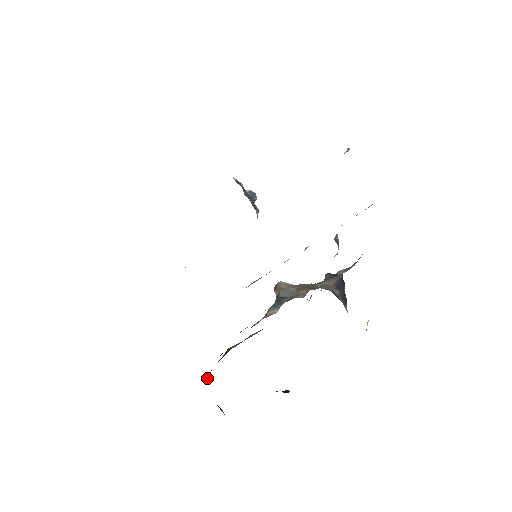
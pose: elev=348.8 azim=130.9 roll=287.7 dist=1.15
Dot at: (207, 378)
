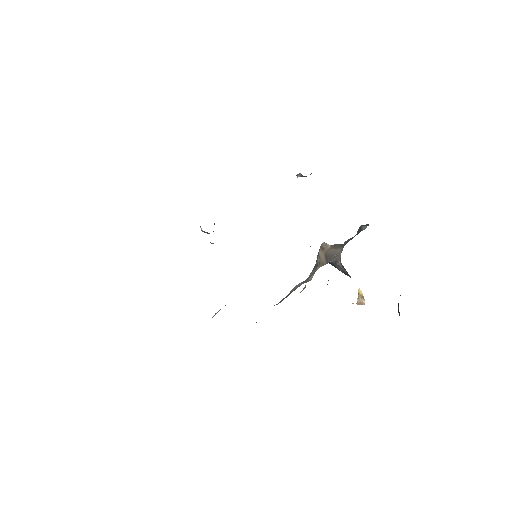
Dot at: occluded
